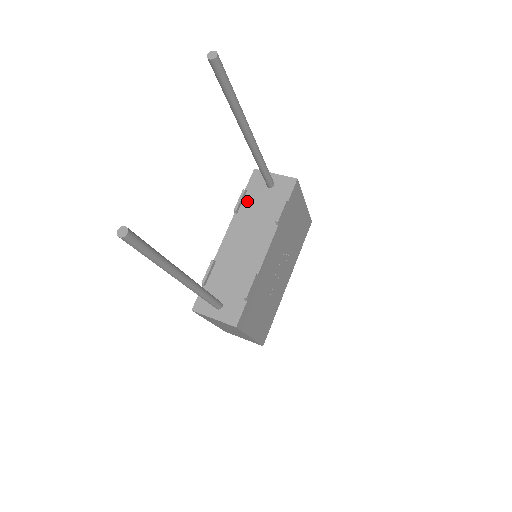
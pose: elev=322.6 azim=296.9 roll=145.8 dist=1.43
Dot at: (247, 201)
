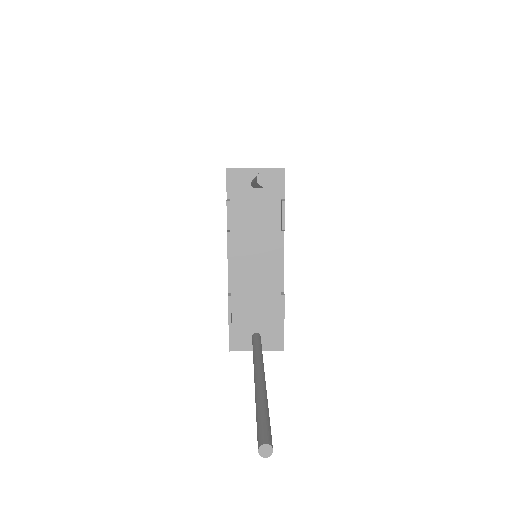
Dot at: (236, 213)
